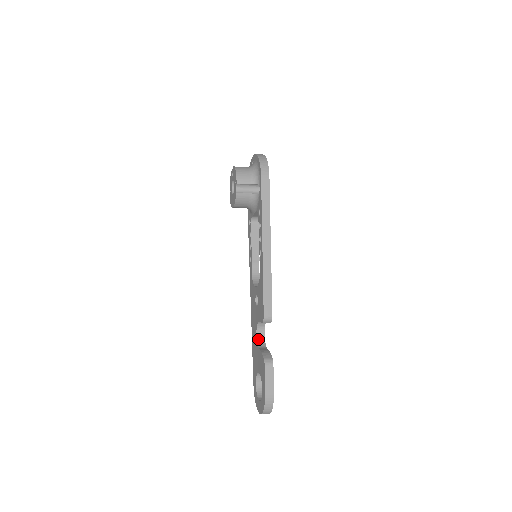
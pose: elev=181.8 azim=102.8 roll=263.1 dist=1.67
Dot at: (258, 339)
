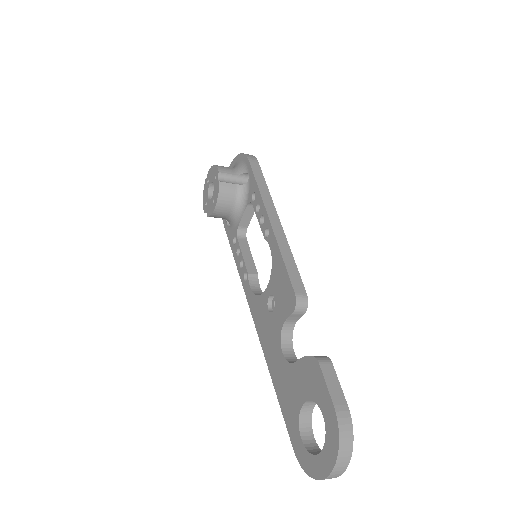
Dot at: (287, 357)
